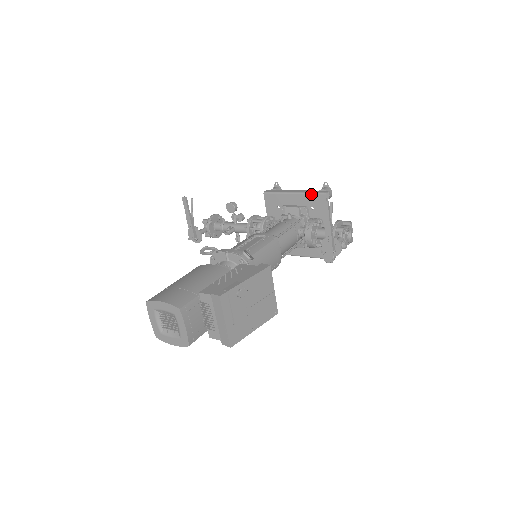
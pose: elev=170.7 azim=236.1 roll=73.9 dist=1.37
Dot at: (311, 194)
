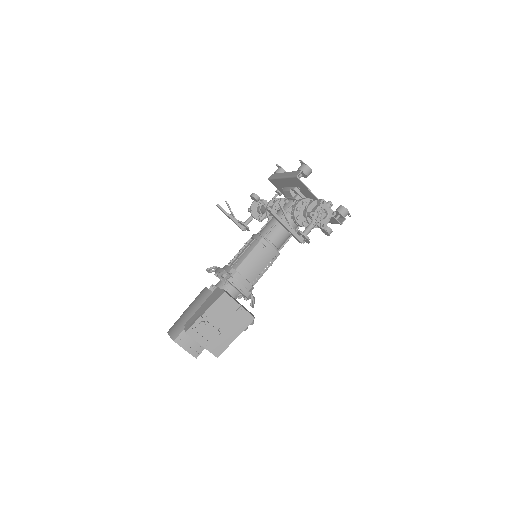
Dot at: (290, 178)
